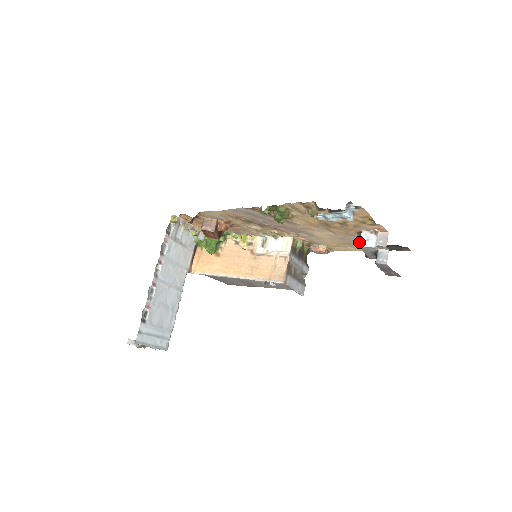
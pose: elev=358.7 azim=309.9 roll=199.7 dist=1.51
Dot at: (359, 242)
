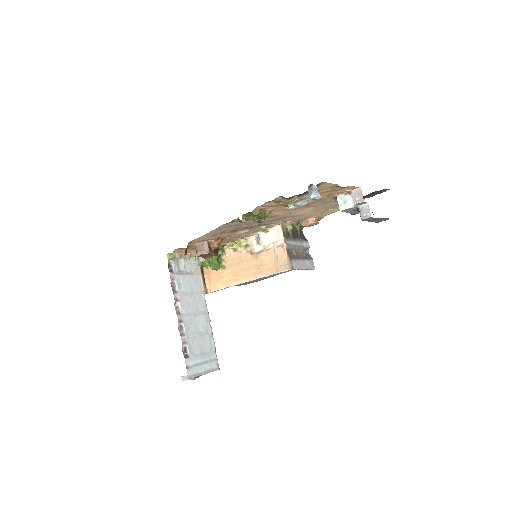
Dot at: occluded
